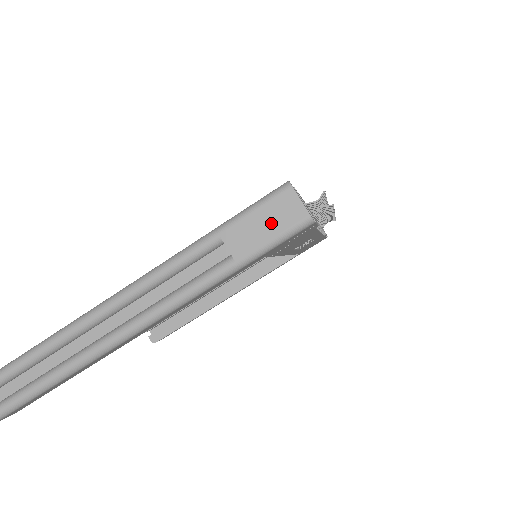
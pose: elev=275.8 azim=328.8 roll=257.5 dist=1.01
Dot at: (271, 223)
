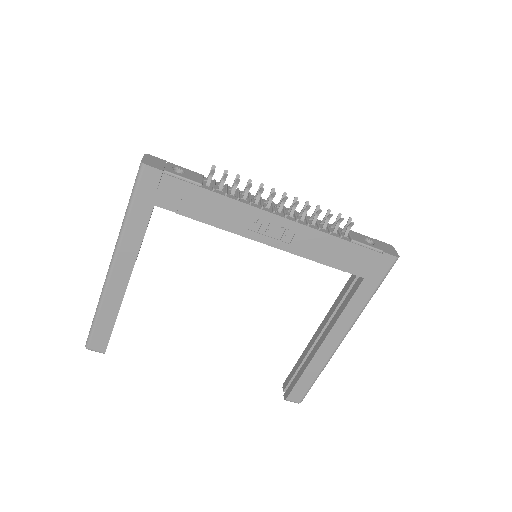
Dot at: occluded
